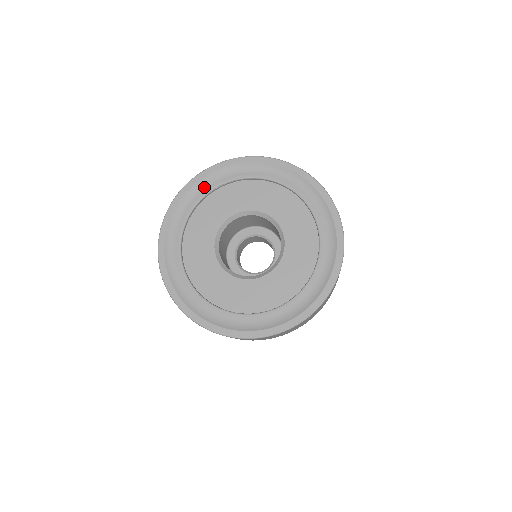
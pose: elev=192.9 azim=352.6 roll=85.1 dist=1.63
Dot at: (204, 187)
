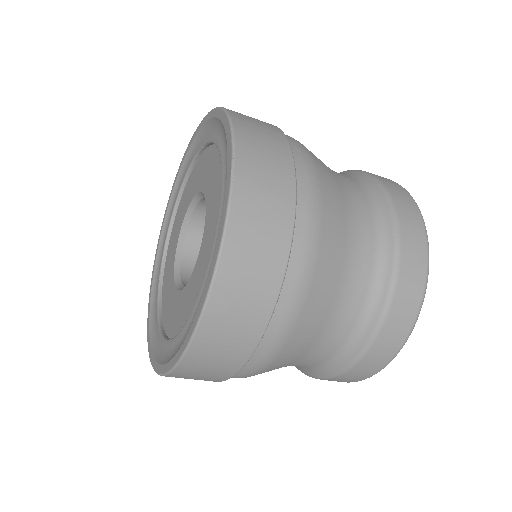
Dot at: (199, 142)
